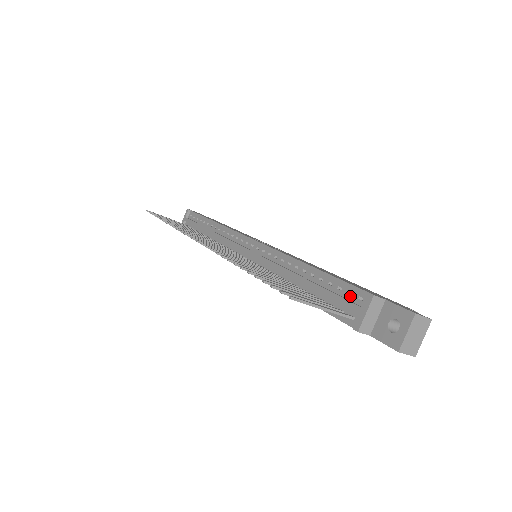
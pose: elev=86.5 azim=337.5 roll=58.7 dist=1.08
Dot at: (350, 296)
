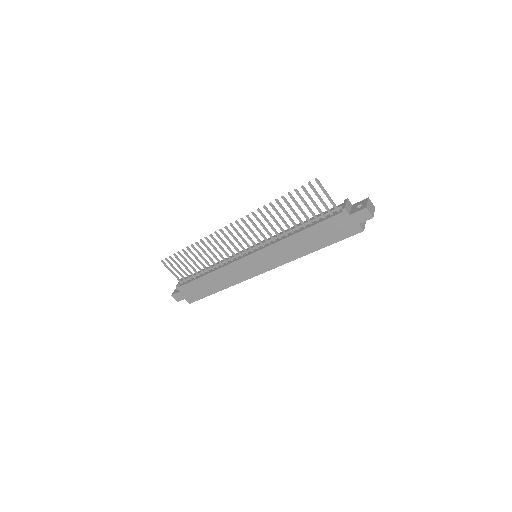
Dot at: occluded
